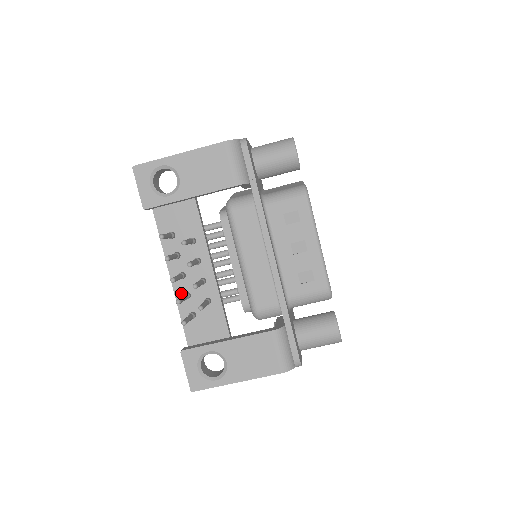
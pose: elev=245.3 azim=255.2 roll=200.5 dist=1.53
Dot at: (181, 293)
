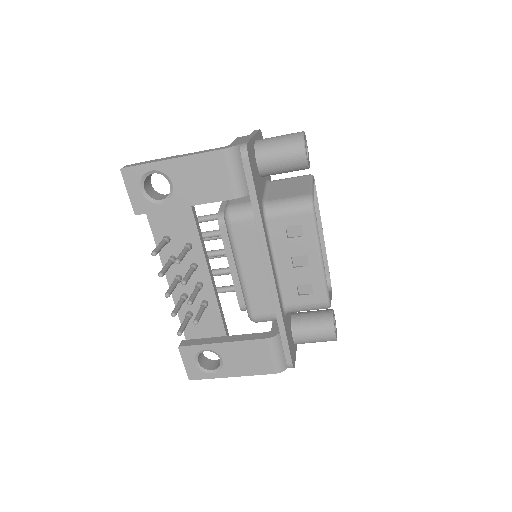
Dot at: (178, 293)
